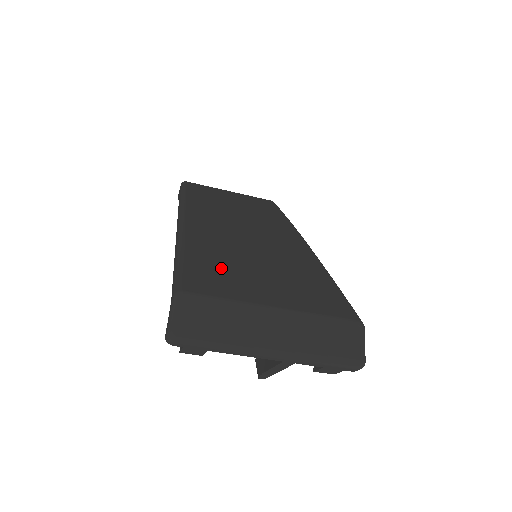
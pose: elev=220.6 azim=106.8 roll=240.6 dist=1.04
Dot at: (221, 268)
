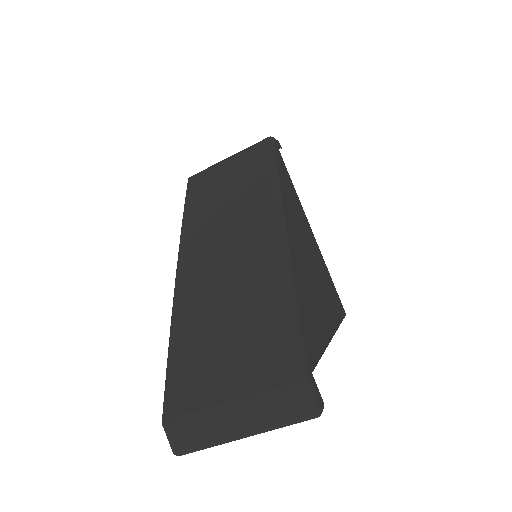
Dot at: (194, 360)
